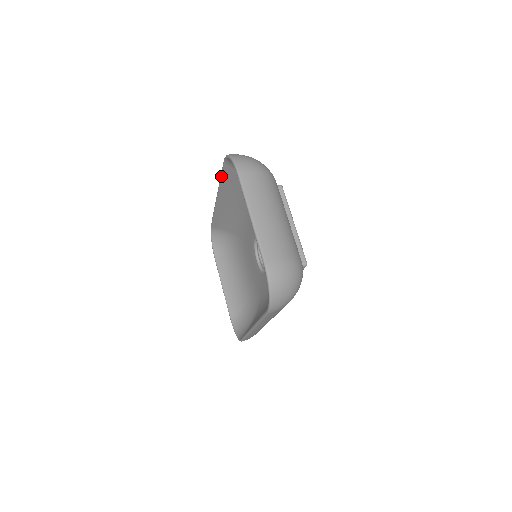
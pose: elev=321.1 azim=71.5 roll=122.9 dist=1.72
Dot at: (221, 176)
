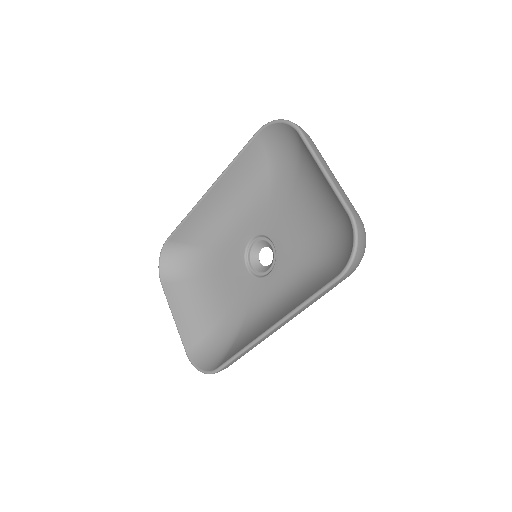
Dot at: (239, 154)
